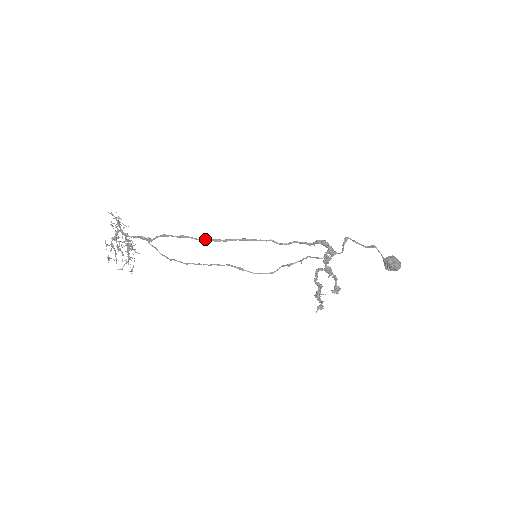
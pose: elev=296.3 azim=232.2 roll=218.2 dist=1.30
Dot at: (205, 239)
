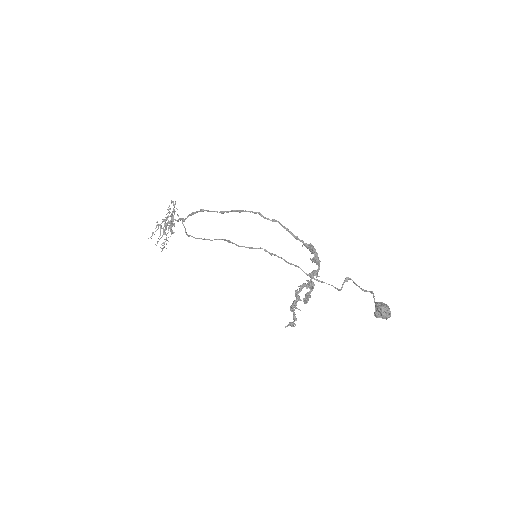
Dot at: (215, 211)
